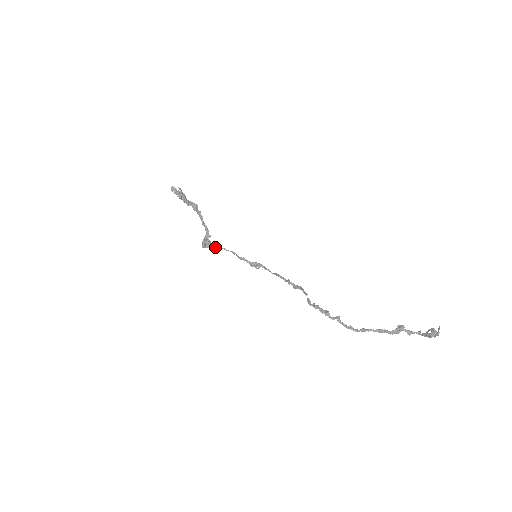
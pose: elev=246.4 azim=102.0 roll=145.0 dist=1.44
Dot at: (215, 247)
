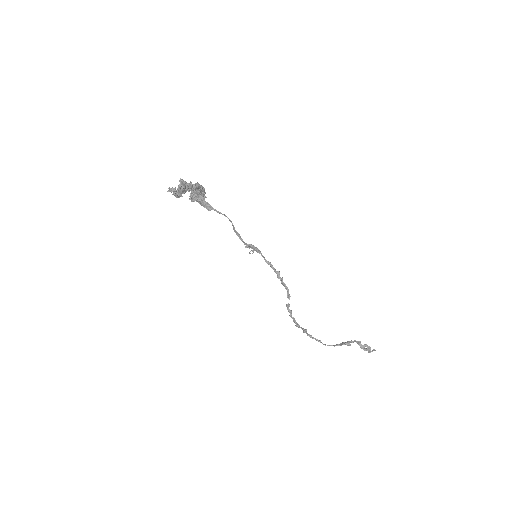
Dot at: (207, 207)
